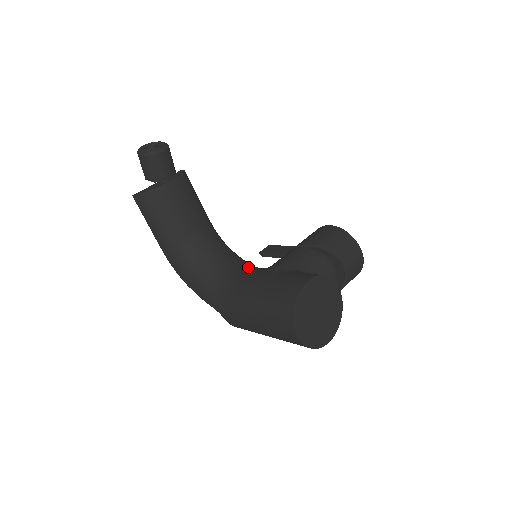
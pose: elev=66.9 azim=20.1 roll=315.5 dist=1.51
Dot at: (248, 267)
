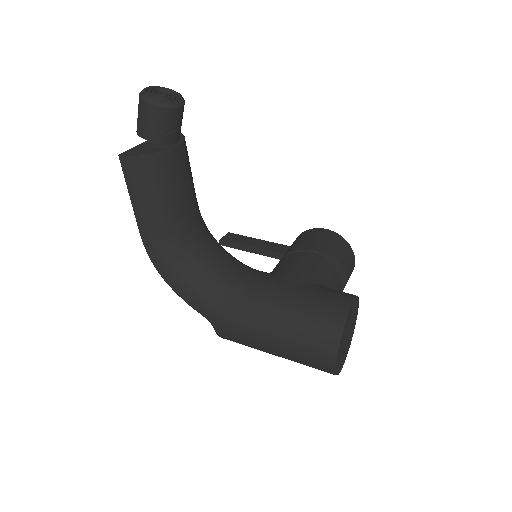
Dot at: (250, 269)
